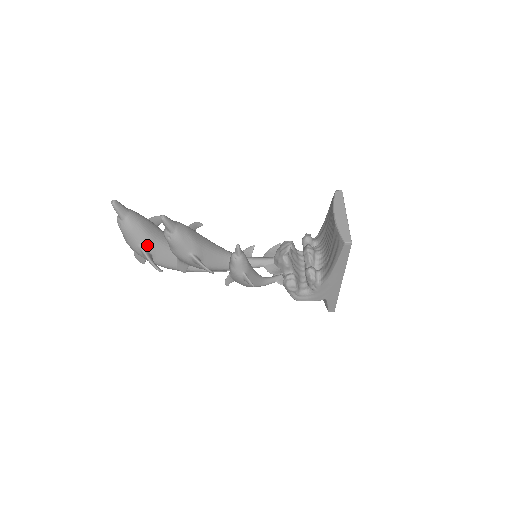
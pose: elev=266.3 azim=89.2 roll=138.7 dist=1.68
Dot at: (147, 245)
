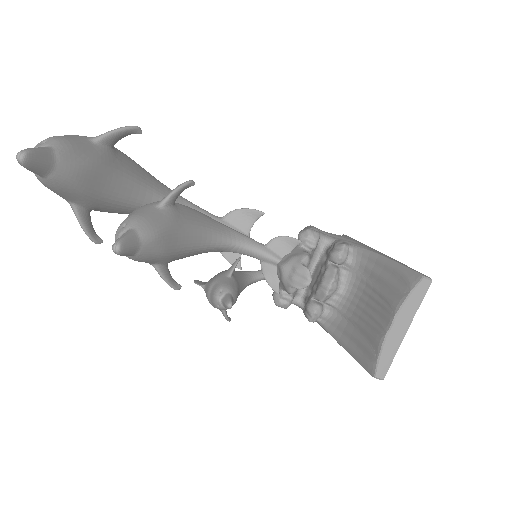
Dot at: (84, 204)
